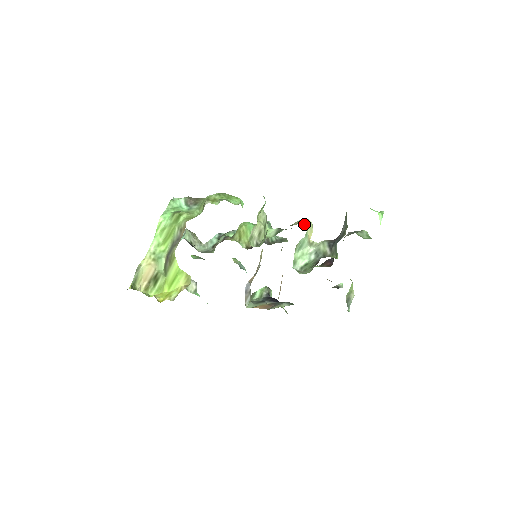
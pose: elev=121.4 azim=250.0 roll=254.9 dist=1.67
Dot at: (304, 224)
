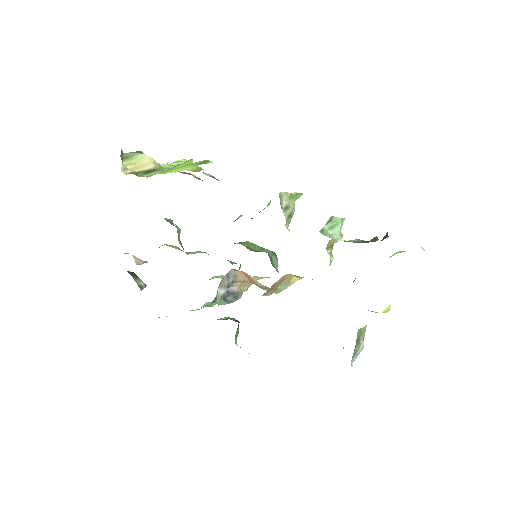
Dot at: occluded
